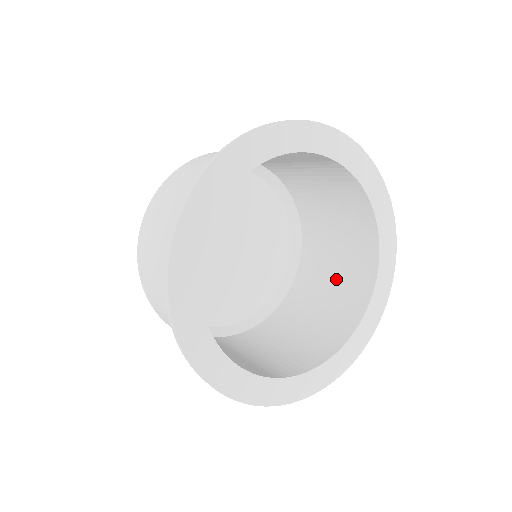
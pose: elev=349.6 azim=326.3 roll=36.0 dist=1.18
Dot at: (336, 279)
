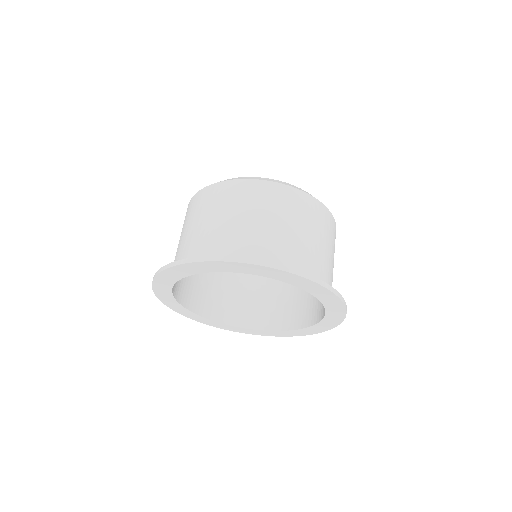
Dot at: occluded
